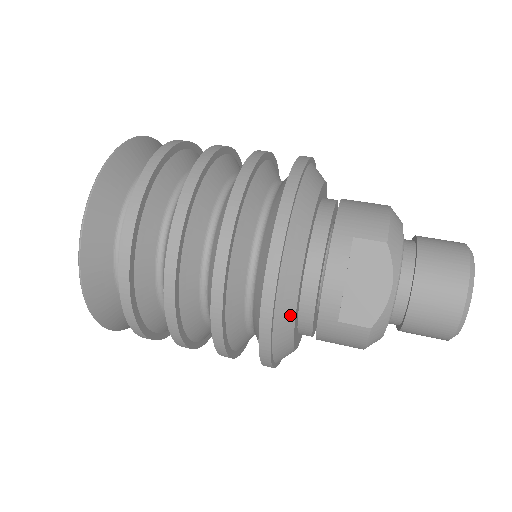
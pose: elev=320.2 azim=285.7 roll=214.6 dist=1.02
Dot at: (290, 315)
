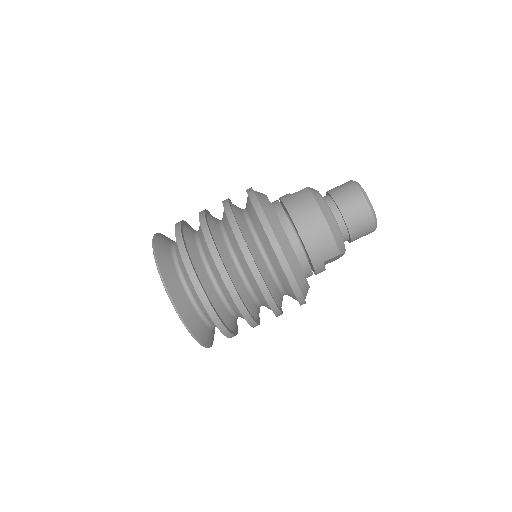
Dot at: occluded
